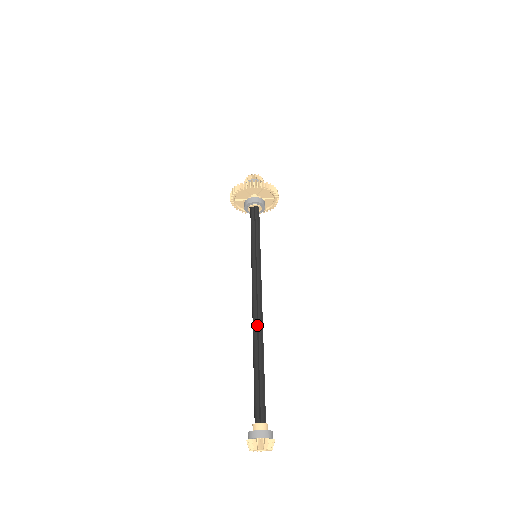
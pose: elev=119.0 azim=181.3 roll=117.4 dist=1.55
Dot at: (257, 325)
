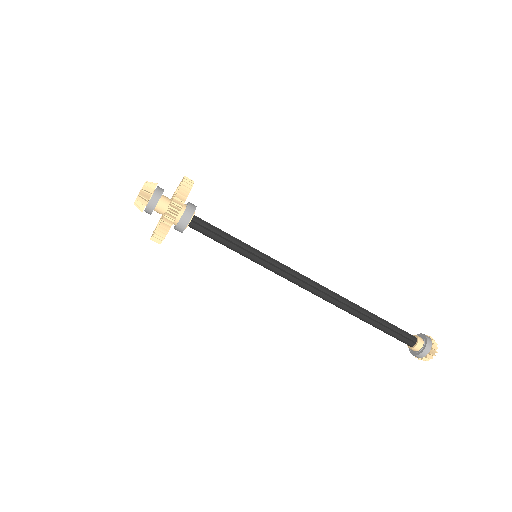
Dot at: (335, 300)
